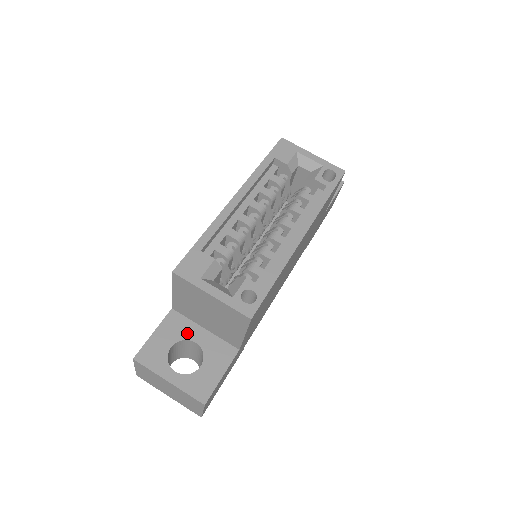
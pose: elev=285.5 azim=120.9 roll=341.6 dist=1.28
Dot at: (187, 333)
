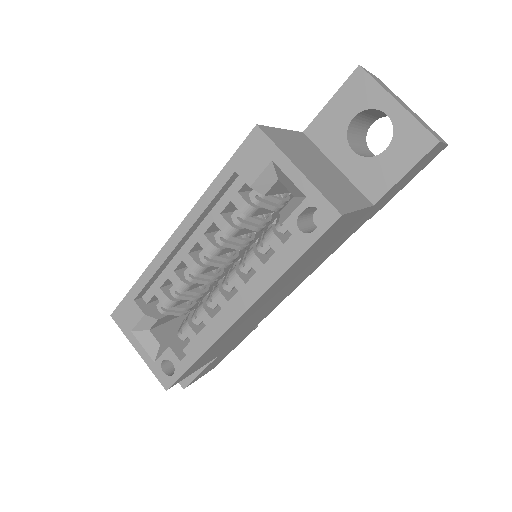
Dot at: occluded
